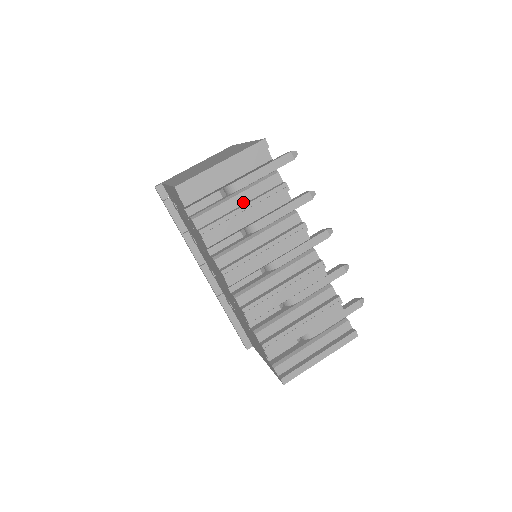
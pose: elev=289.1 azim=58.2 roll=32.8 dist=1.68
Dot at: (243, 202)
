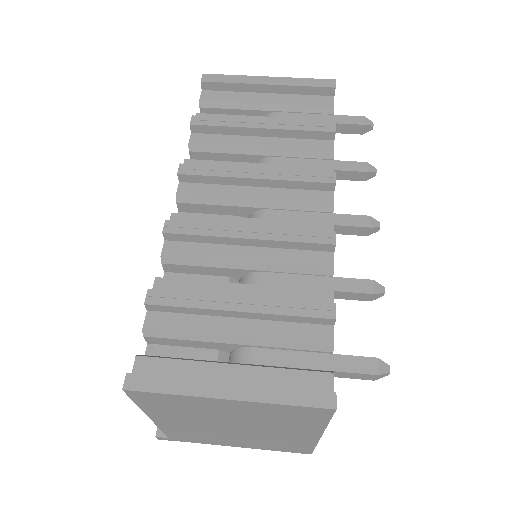
Dot at: occluded
